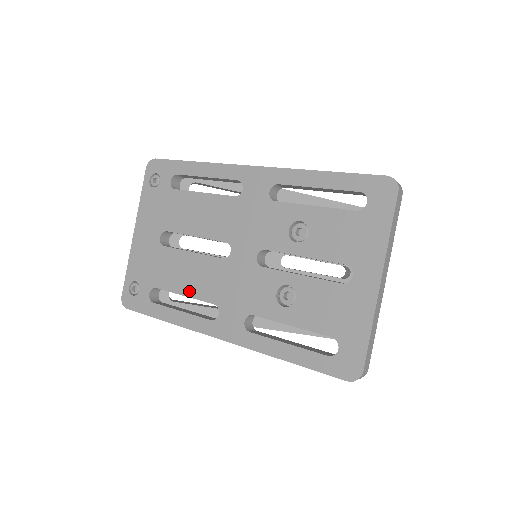
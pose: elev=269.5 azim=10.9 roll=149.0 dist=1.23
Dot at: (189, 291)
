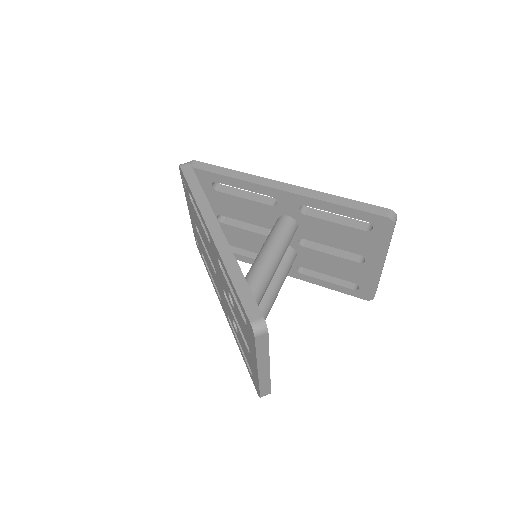
Dot at: (211, 273)
